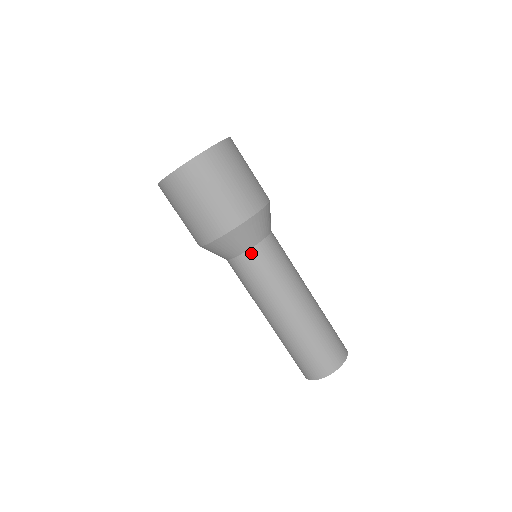
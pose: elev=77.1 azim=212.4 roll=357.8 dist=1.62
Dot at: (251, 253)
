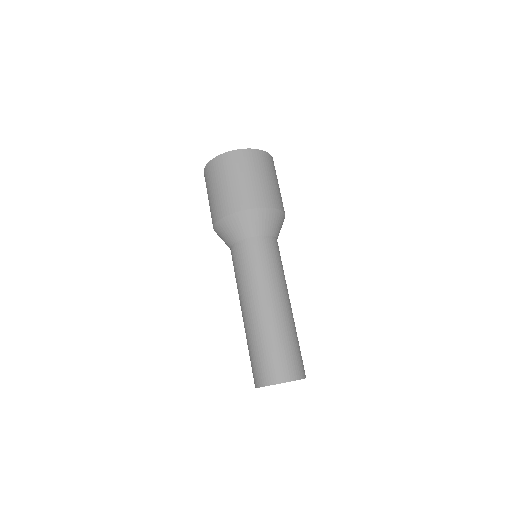
Dot at: (270, 239)
